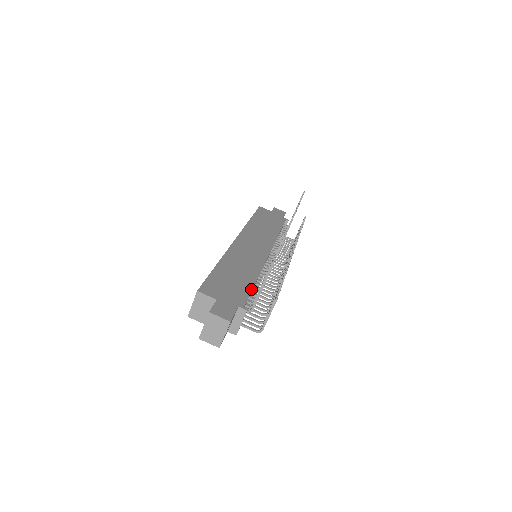
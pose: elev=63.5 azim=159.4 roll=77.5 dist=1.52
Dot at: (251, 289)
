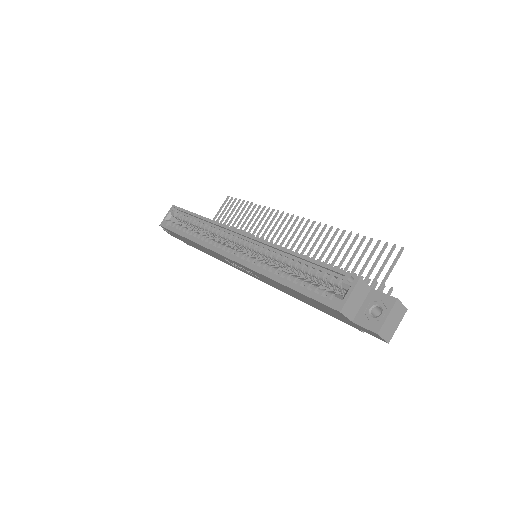
Dot at: occluded
